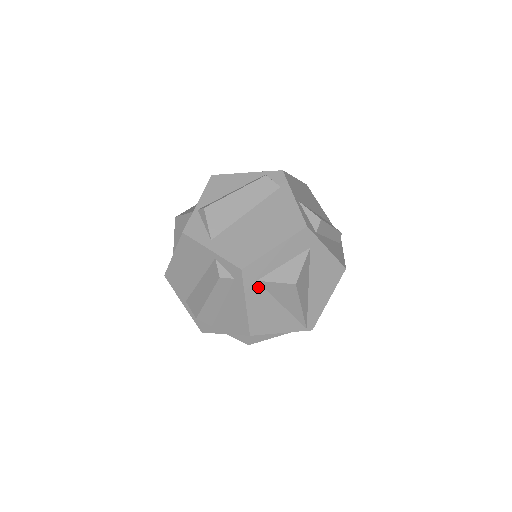
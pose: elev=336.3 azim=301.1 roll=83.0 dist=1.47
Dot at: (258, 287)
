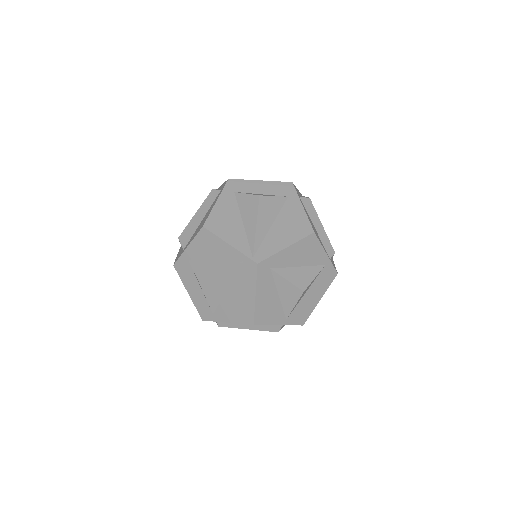
Dot at: (233, 197)
